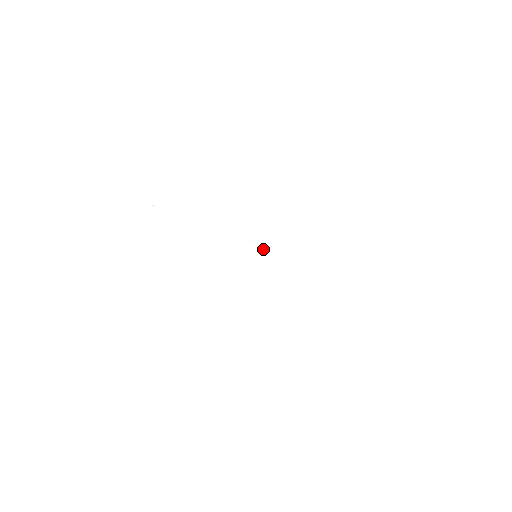
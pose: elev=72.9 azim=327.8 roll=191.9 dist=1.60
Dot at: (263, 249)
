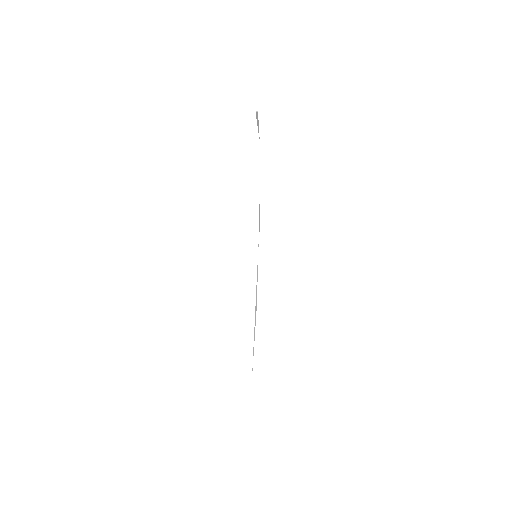
Dot at: occluded
